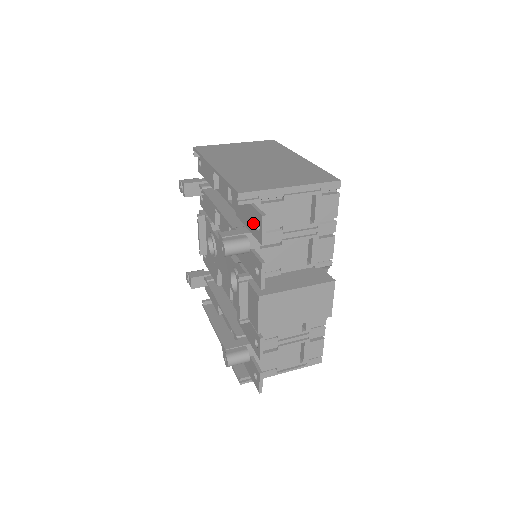
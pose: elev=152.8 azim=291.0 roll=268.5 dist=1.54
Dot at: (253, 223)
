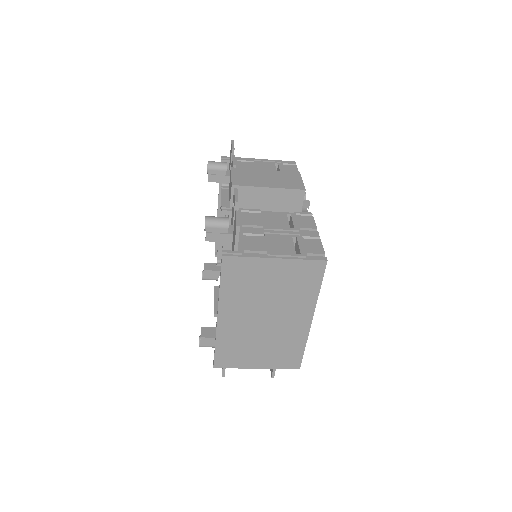
Dot at: (230, 161)
